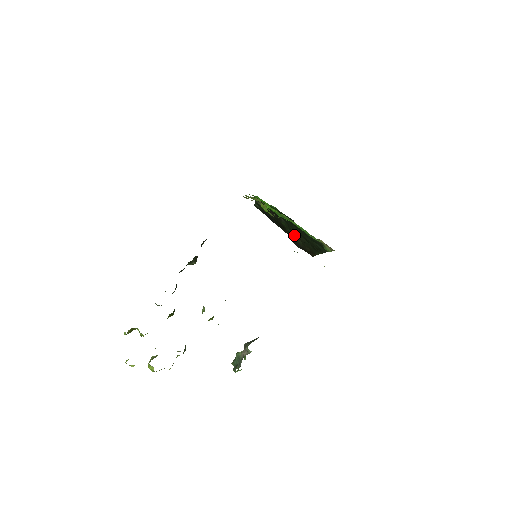
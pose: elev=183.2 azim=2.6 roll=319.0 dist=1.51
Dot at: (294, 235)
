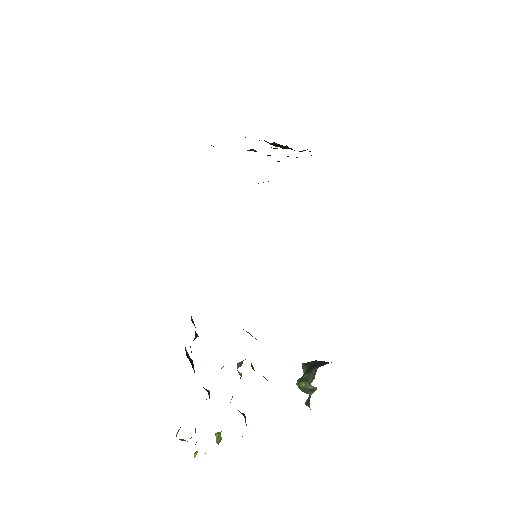
Dot at: occluded
